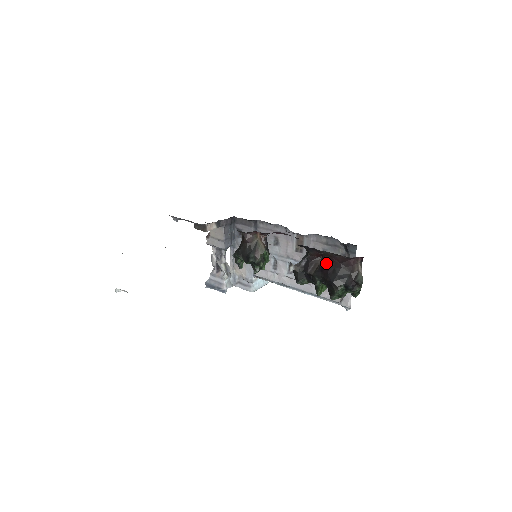
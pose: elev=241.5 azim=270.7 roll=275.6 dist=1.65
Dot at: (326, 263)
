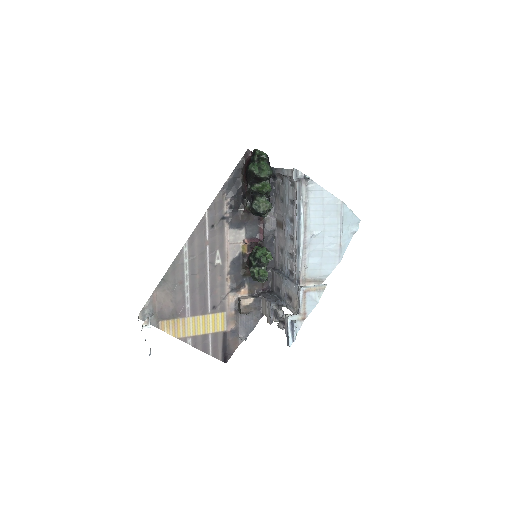
Dot at: (246, 181)
